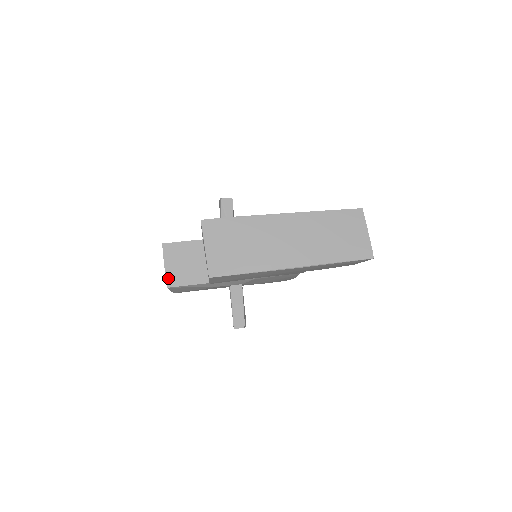
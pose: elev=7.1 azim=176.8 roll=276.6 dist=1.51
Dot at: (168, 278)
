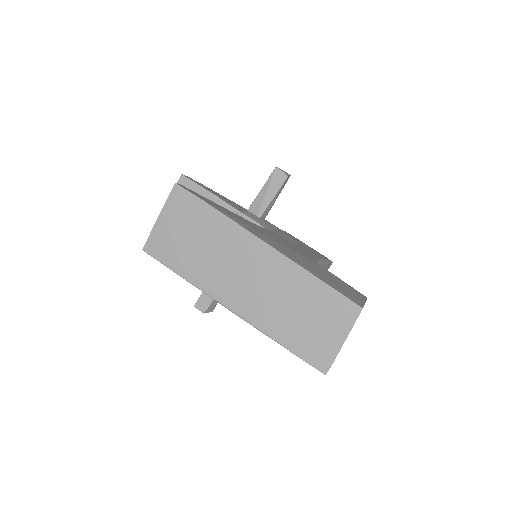
Dot at: occluded
